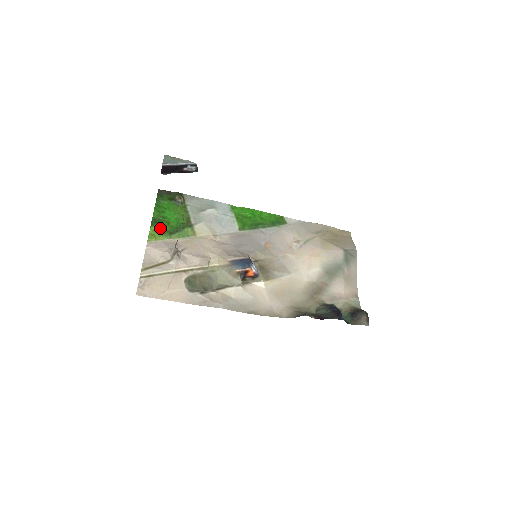
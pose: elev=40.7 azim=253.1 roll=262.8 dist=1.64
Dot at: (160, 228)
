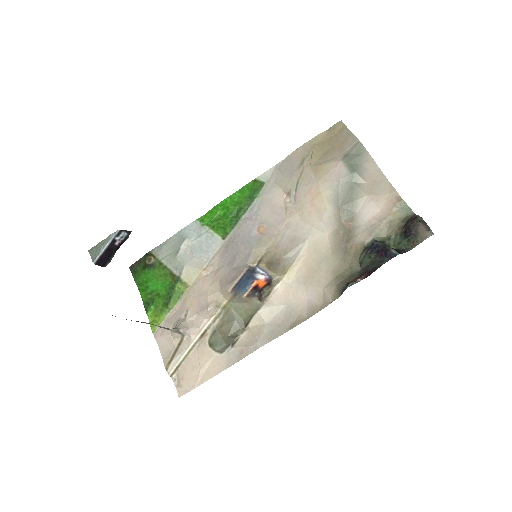
Dot at: (155, 307)
